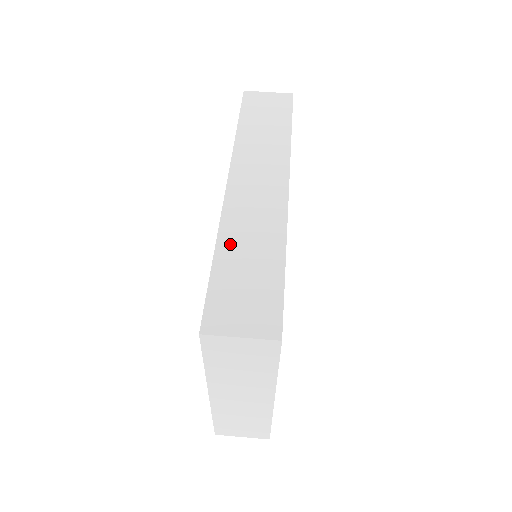
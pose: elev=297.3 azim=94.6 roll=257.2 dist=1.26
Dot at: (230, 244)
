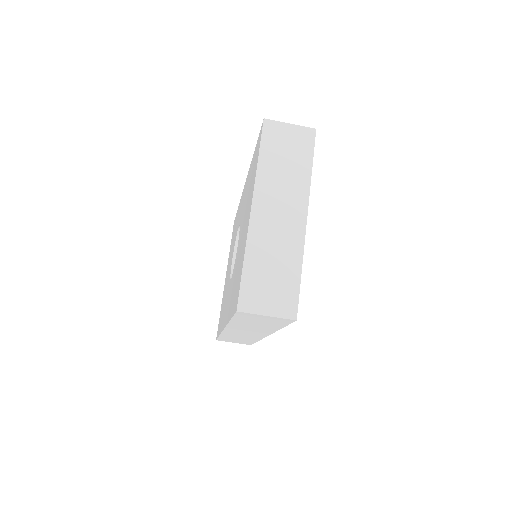
Dot at: occluded
